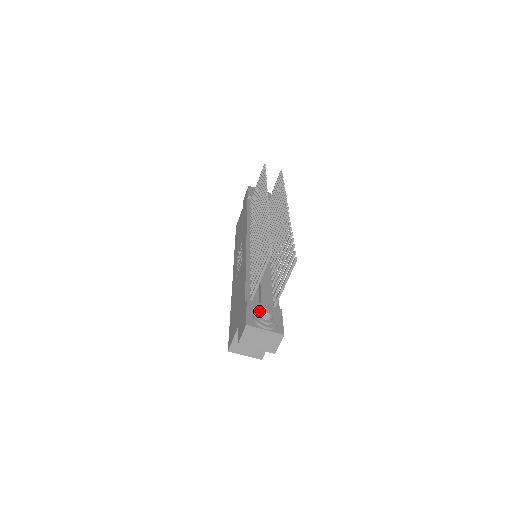
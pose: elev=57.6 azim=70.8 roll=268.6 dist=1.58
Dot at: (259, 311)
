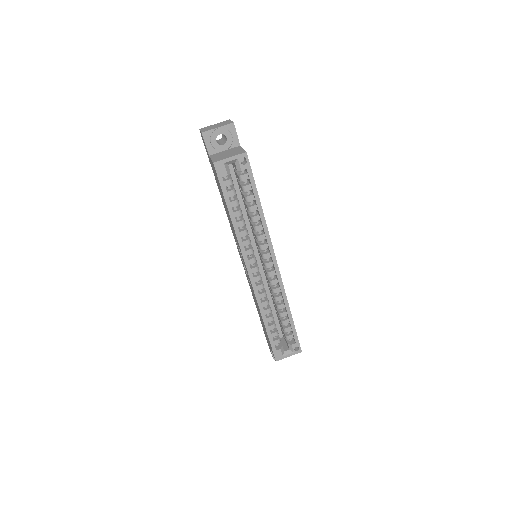
Dot at: occluded
